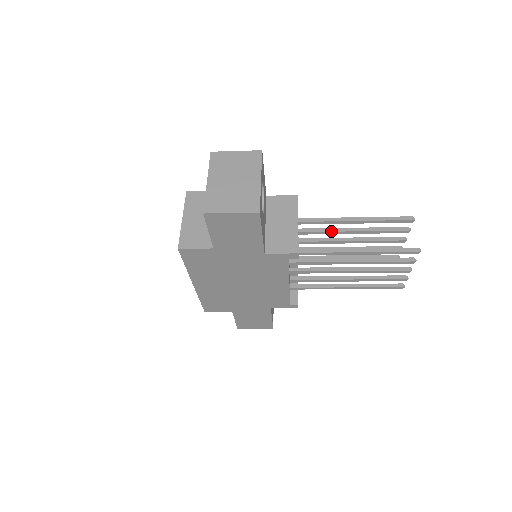
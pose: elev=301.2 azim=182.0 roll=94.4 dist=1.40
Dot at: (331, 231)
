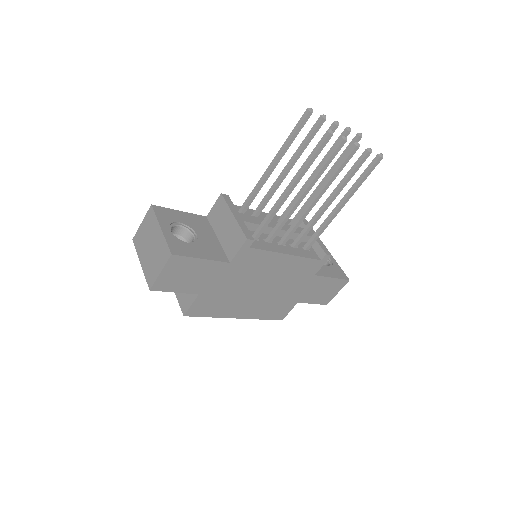
Dot at: (275, 186)
